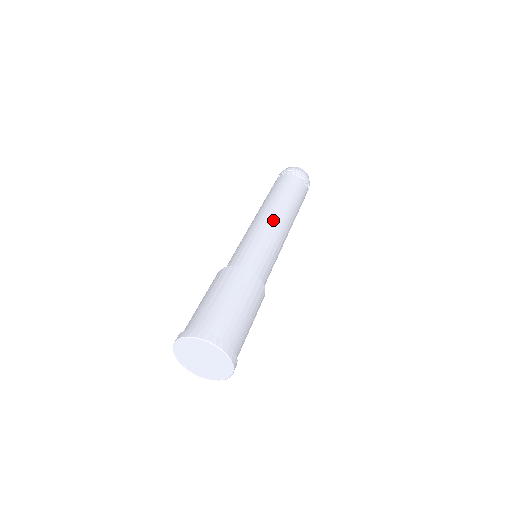
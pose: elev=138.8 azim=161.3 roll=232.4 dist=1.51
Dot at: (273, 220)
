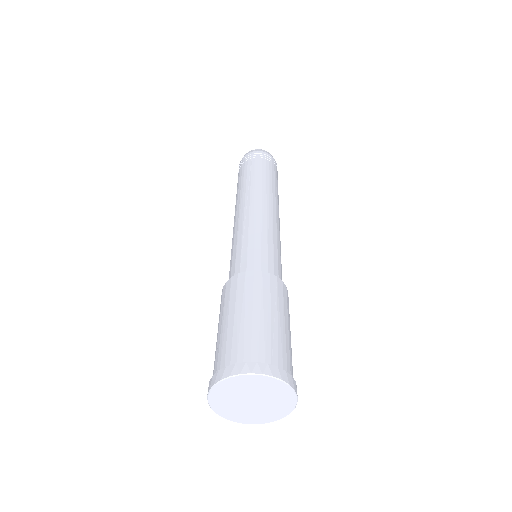
Dot at: (278, 221)
